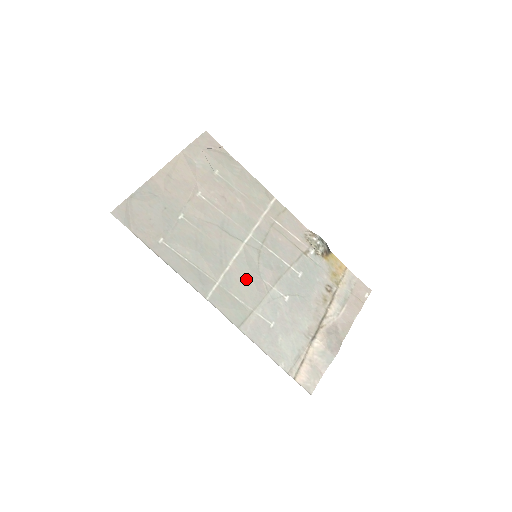
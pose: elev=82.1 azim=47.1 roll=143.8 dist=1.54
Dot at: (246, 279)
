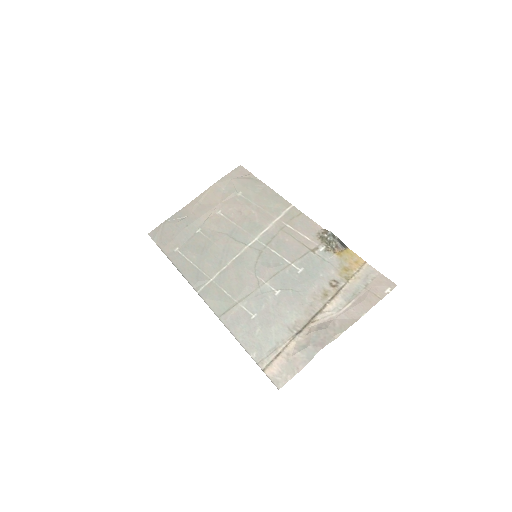
Dot at: (239, 276)
